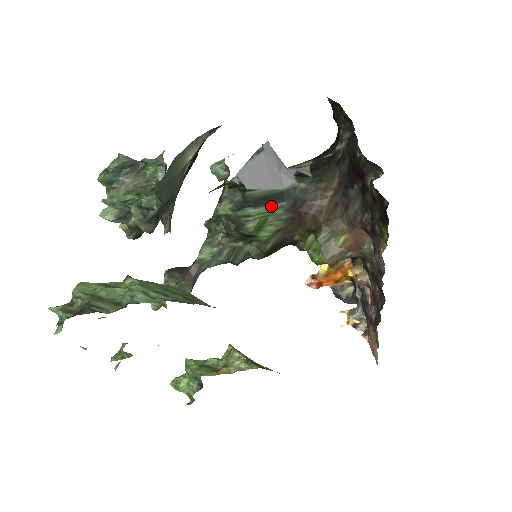
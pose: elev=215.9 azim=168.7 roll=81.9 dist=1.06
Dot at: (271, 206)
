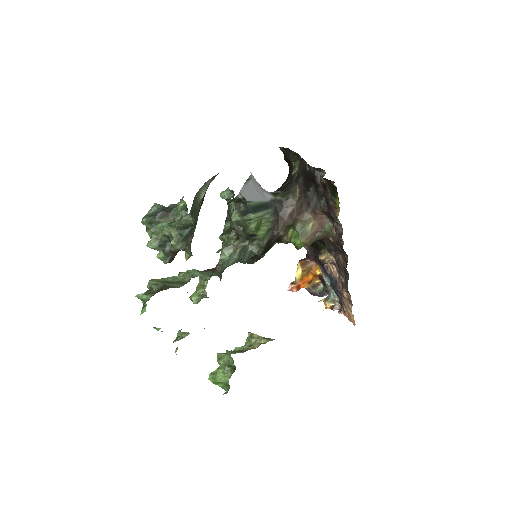
Dot at: (262, 212)
